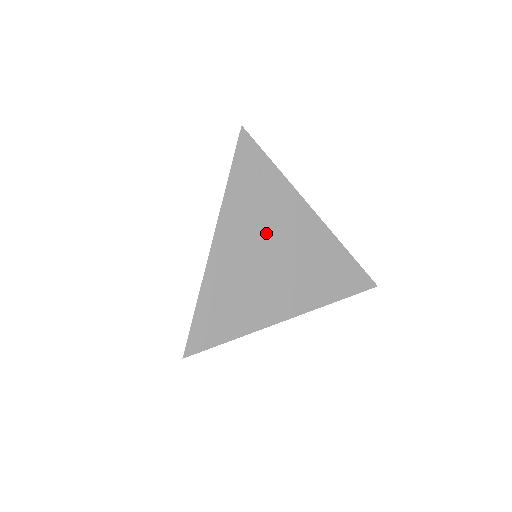
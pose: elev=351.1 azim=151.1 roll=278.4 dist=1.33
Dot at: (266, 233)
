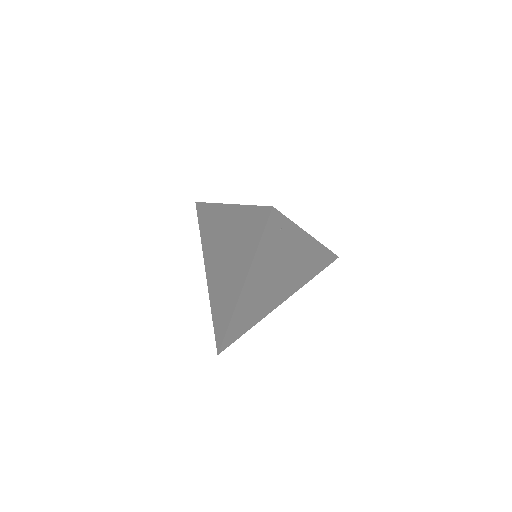
Dot at: (277, 267)
